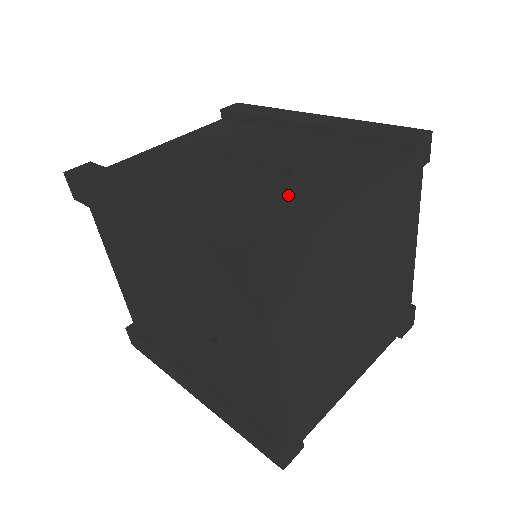
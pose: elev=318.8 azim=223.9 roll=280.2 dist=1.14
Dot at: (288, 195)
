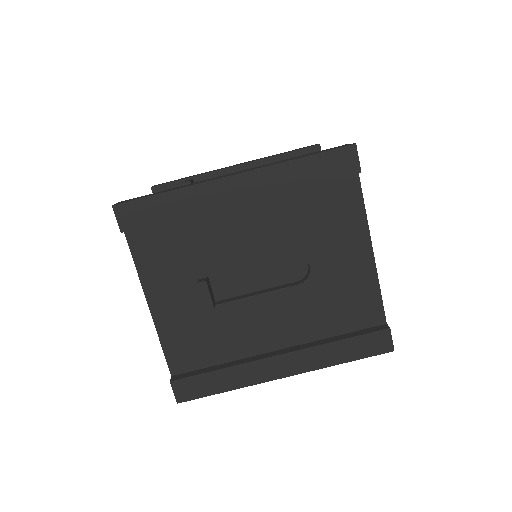
Dot at: occluded
